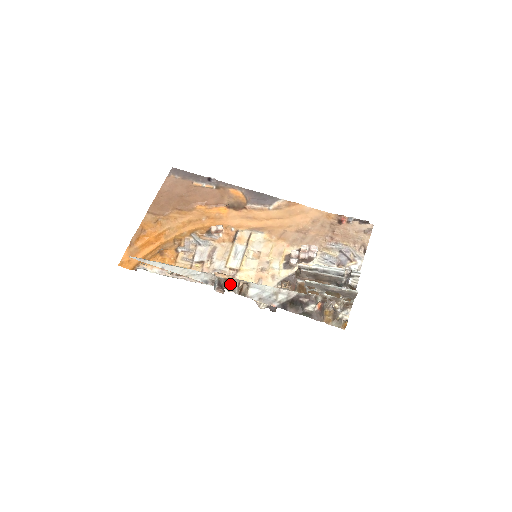
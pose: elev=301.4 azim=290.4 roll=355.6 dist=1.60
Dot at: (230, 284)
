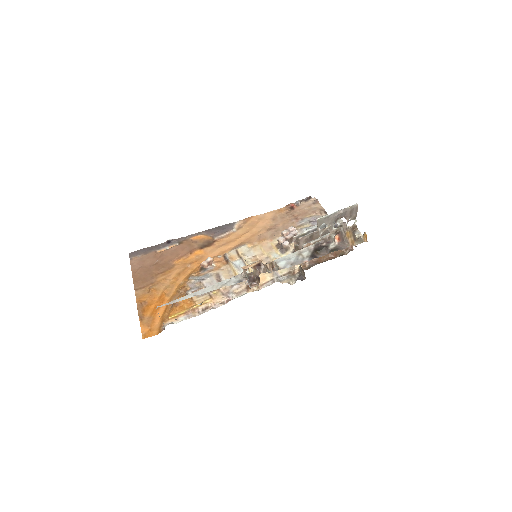
Dot at: (262, 266)
